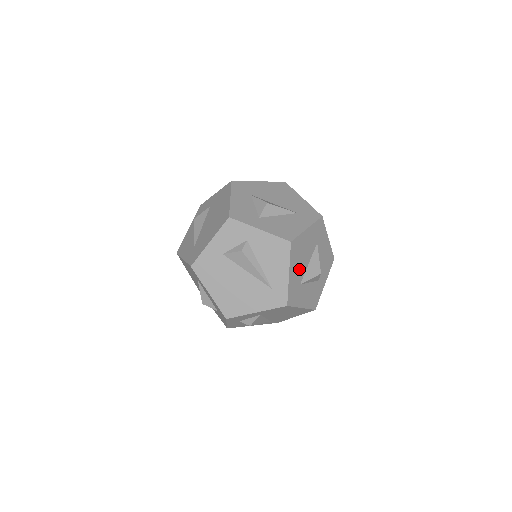
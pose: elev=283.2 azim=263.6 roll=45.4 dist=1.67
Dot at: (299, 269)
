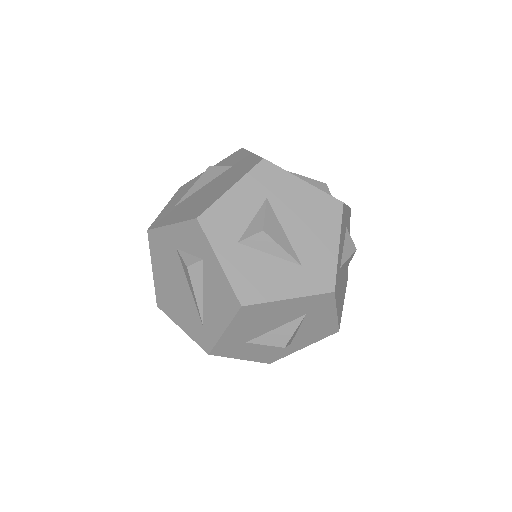
Dot at: (250, 330)
